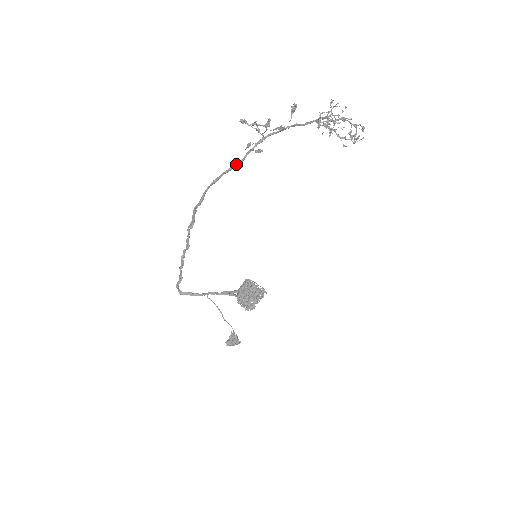
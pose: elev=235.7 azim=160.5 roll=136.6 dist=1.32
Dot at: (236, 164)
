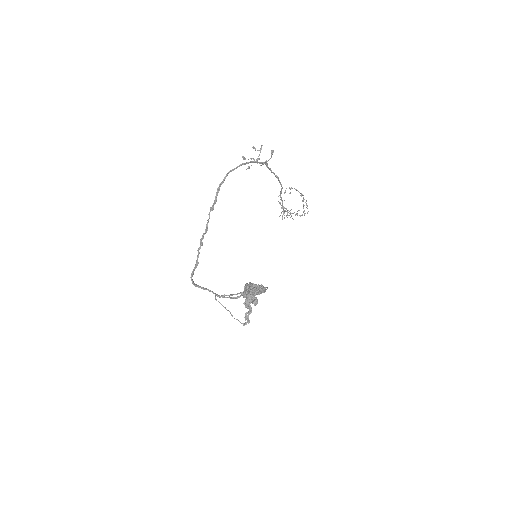
Dot at: (245, 163)
